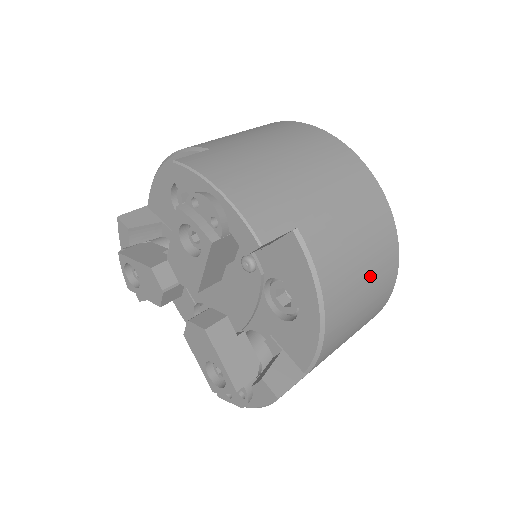
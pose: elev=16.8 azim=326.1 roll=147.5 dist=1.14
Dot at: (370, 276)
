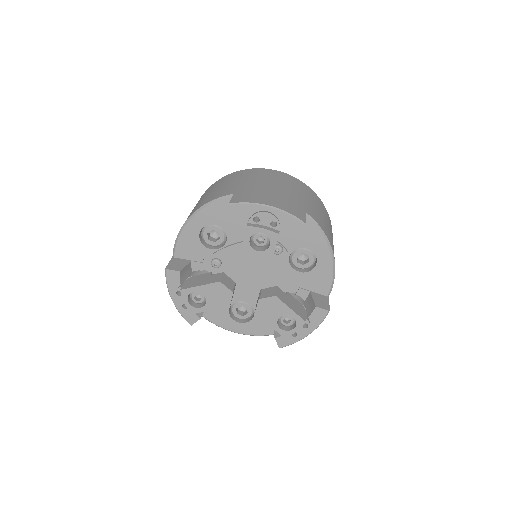
Dot at: occluded
